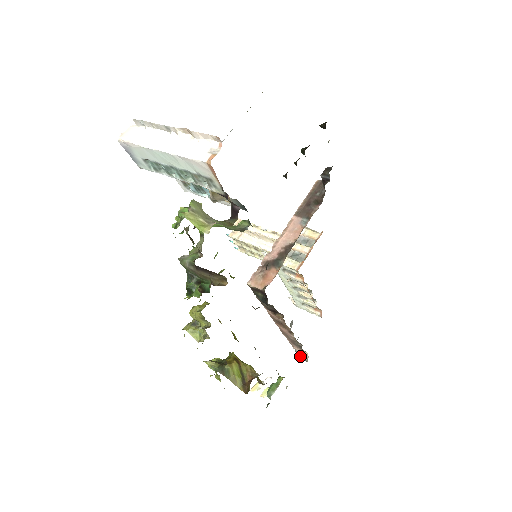
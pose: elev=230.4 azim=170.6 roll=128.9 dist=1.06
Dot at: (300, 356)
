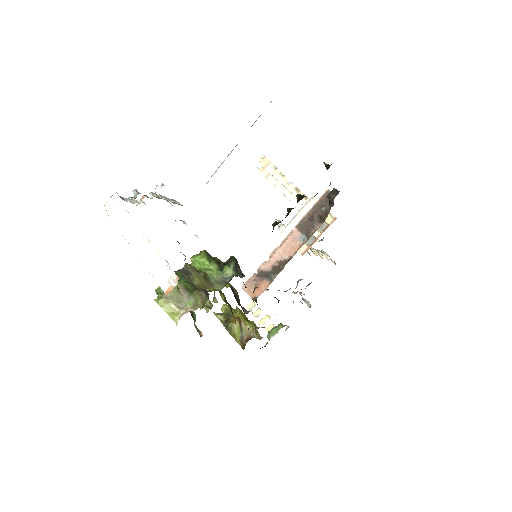
Dot at: (305, 302)
